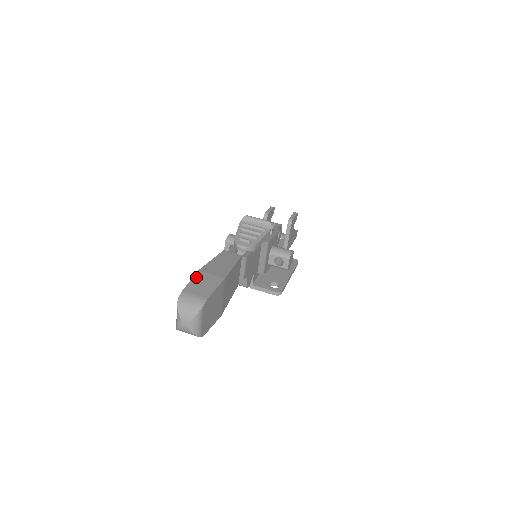
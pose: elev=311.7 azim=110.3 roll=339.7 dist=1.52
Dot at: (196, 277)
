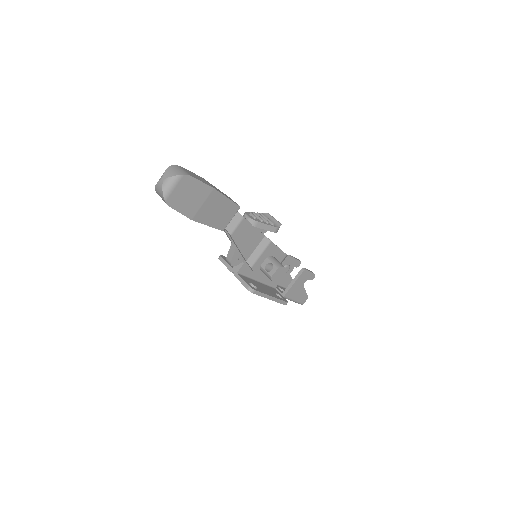
Dot at: (197, 175)
